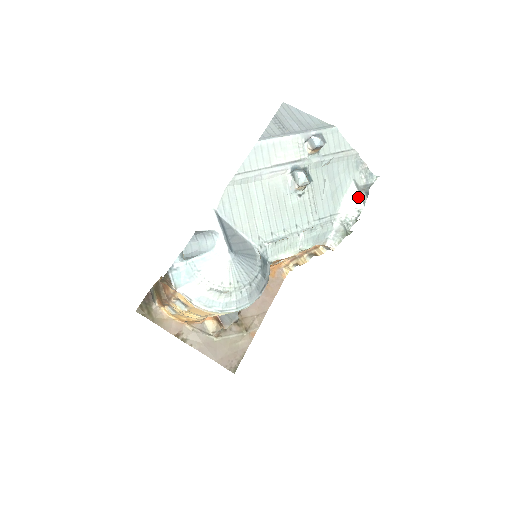
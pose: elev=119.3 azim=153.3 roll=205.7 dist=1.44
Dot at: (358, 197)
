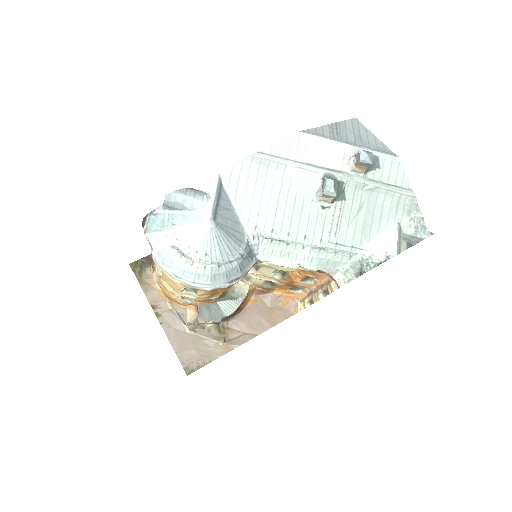
Dot at: (394, 242)
